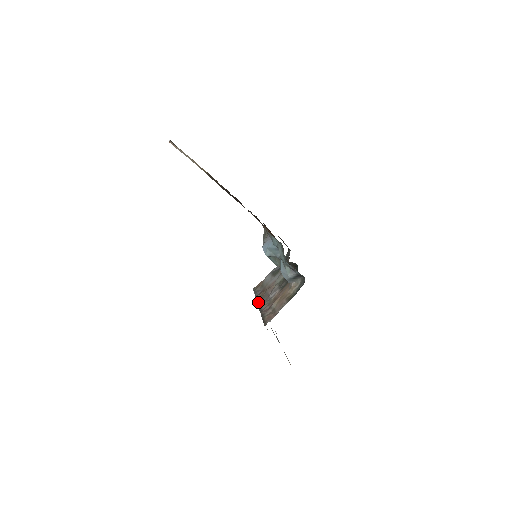
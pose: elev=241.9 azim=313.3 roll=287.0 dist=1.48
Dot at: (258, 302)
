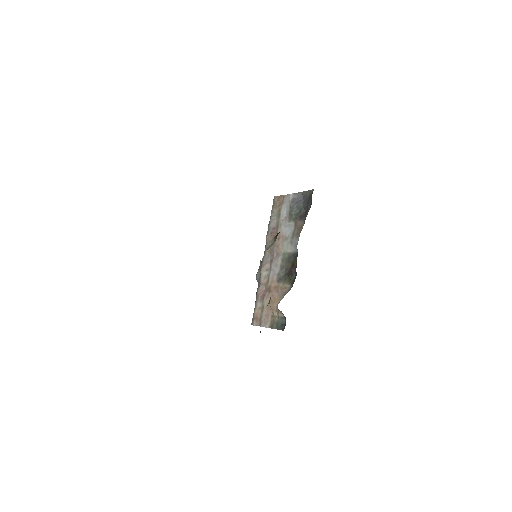
Dot at: (263, 256)
